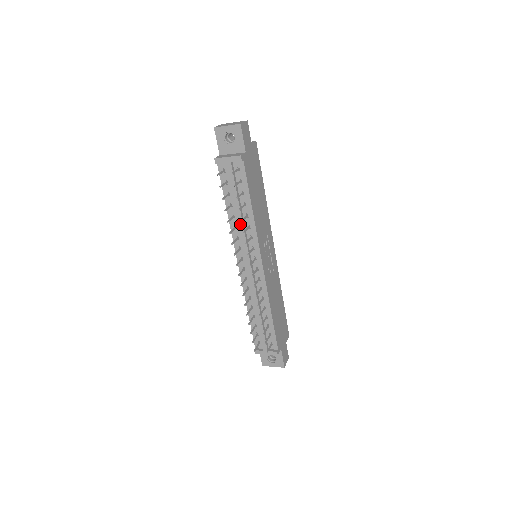
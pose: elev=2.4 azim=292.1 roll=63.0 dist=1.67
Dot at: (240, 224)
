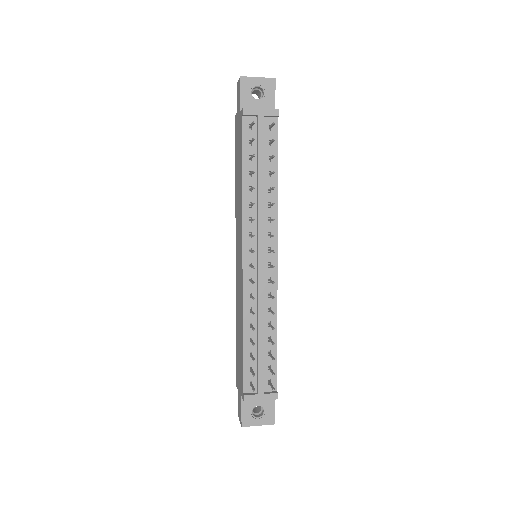
Dot at: (260, 199)
